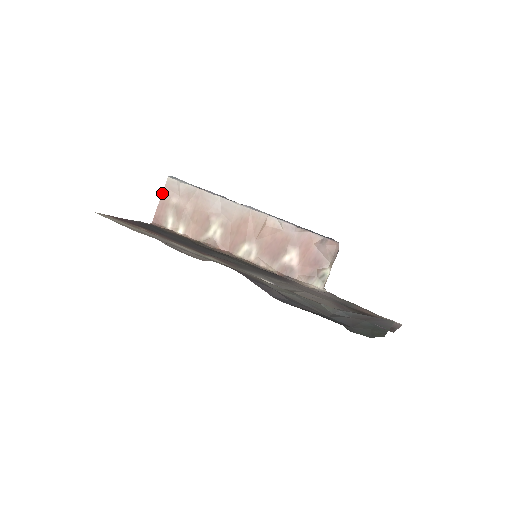
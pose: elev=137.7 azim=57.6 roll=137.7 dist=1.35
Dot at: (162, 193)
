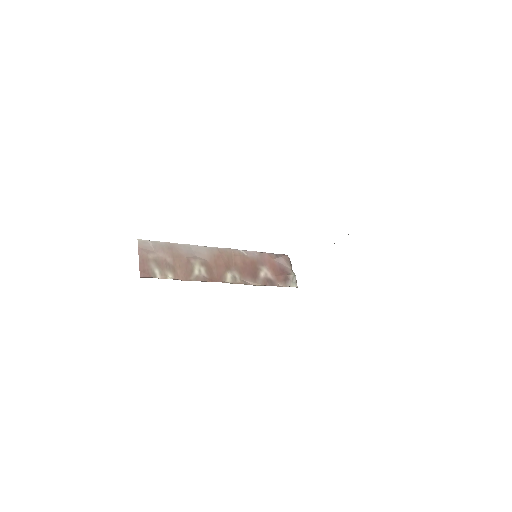
Dot at: (138, 252)
